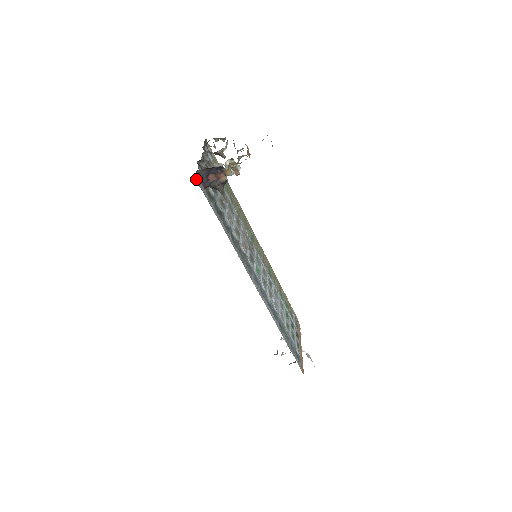
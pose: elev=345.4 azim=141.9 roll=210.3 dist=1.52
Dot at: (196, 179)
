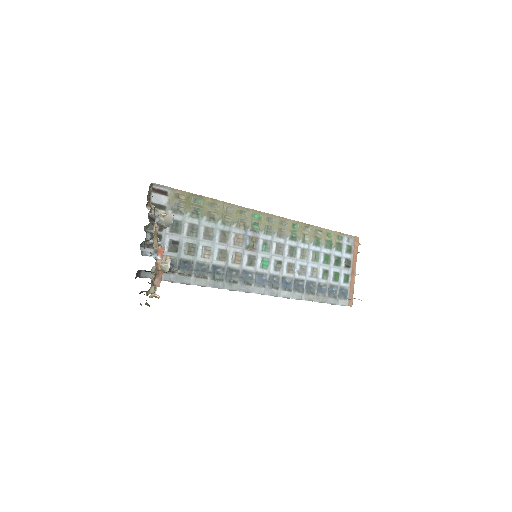
Dot at: (141, 276)
